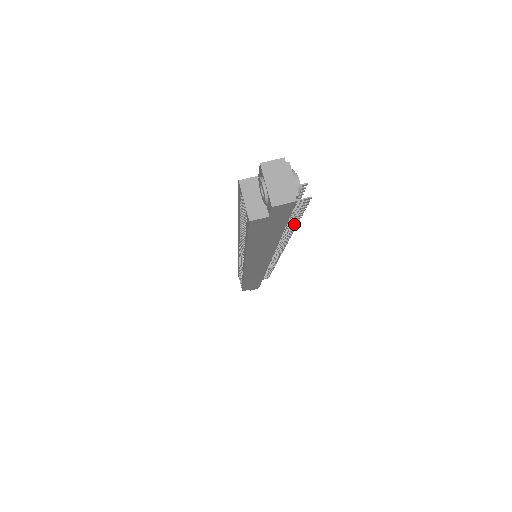
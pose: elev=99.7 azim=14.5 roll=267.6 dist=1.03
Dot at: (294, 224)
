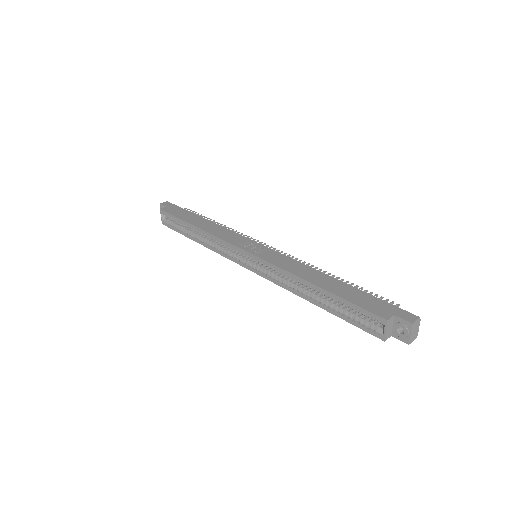
Dot at: occluded
